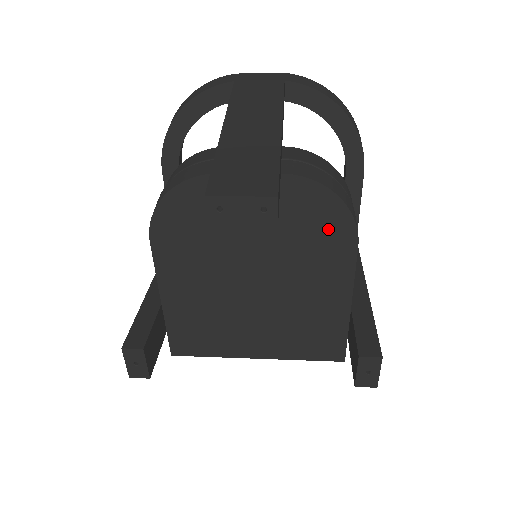
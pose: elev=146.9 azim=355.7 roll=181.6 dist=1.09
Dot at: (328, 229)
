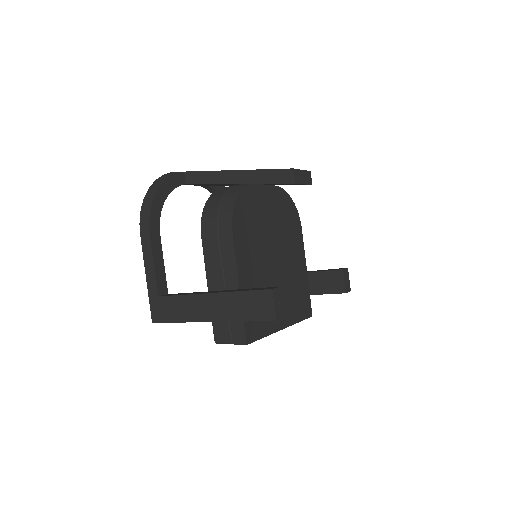
Dot at: (292, 219)
